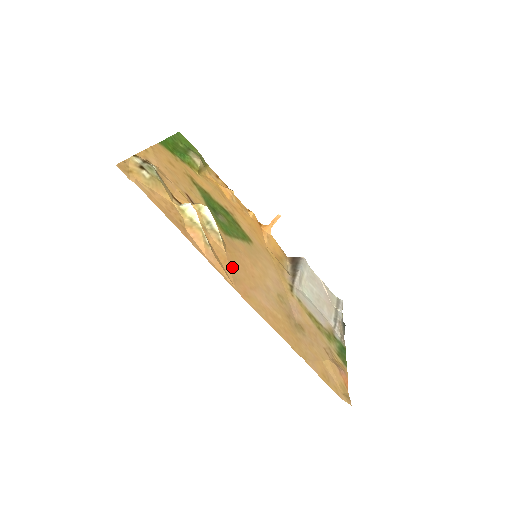
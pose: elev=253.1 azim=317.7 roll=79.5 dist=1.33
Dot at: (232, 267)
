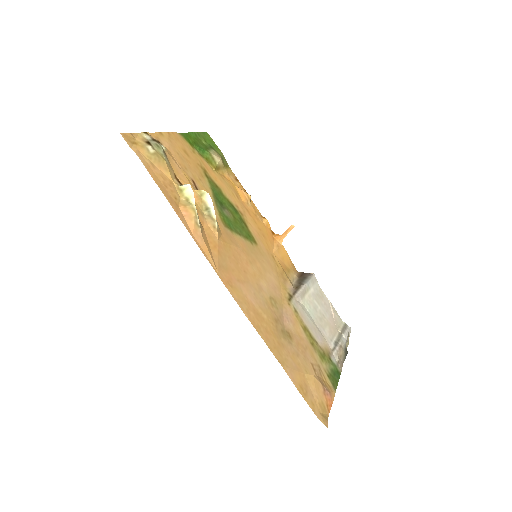
Dot at: (222, 255)
